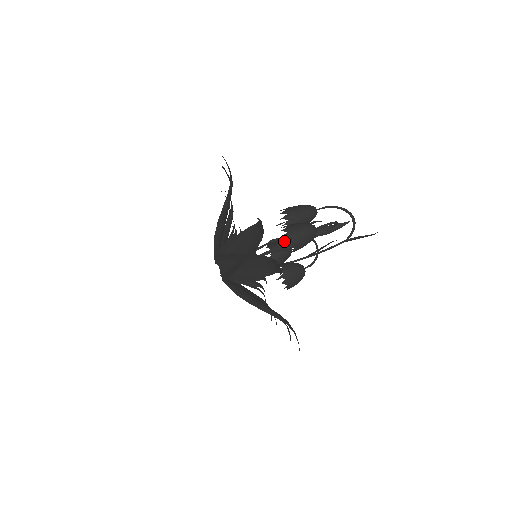
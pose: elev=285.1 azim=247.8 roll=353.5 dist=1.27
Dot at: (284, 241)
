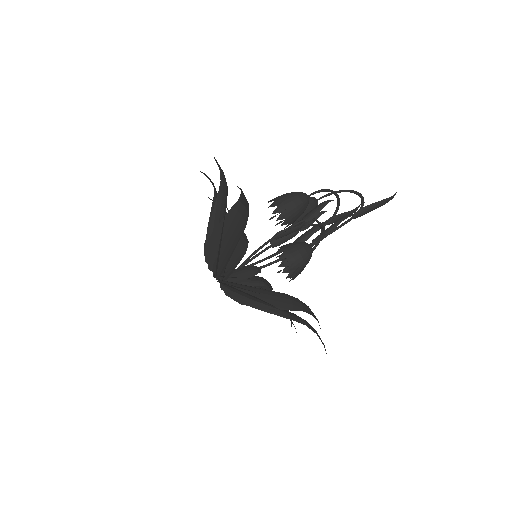
Dot at: (274, 216)
